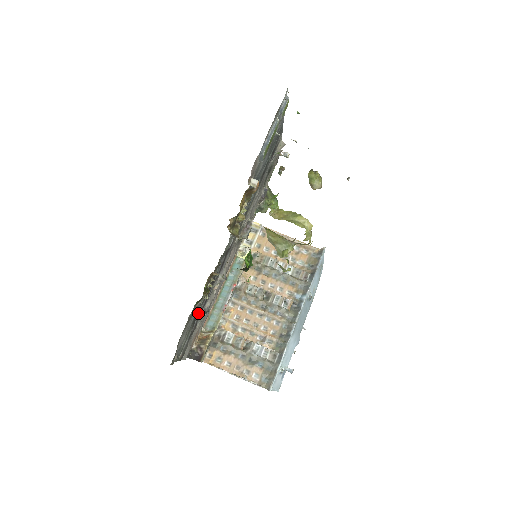
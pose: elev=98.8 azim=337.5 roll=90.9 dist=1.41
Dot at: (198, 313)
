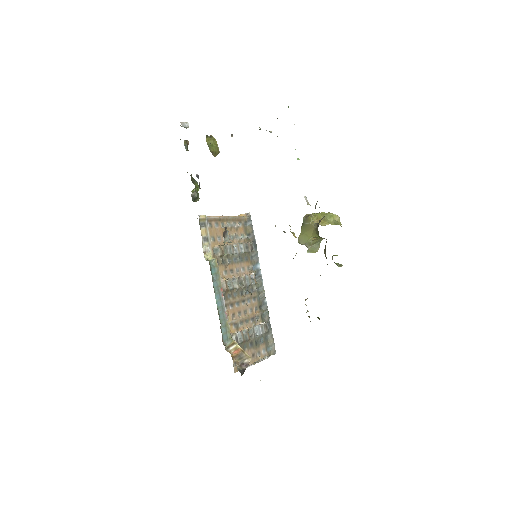
Dot at: occluded
